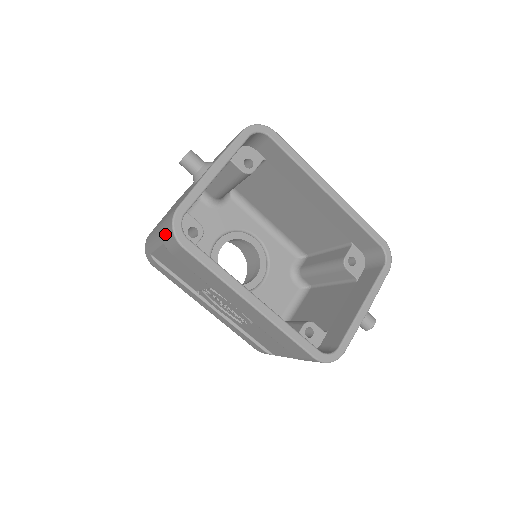
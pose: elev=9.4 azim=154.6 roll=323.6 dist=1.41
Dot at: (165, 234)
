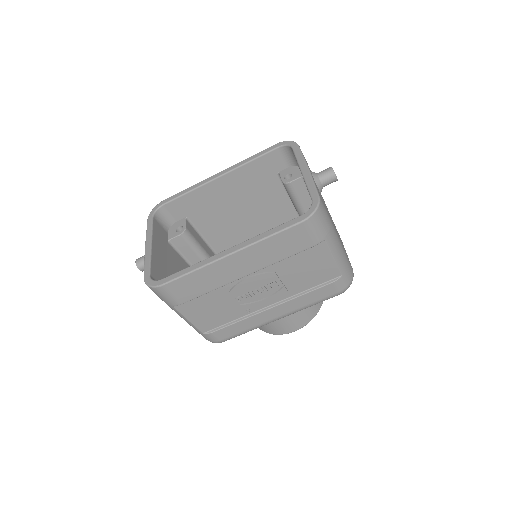
Dot at: (162, 299)
